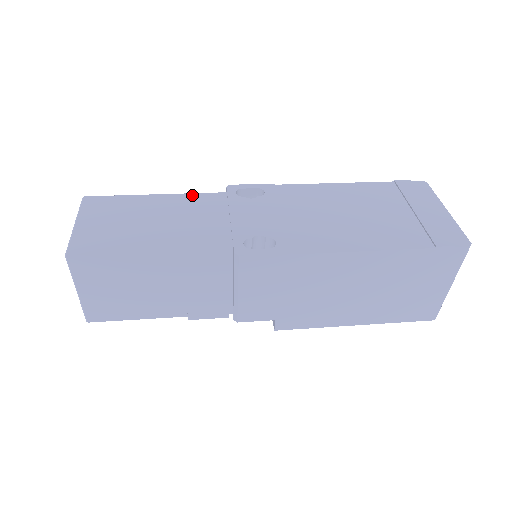
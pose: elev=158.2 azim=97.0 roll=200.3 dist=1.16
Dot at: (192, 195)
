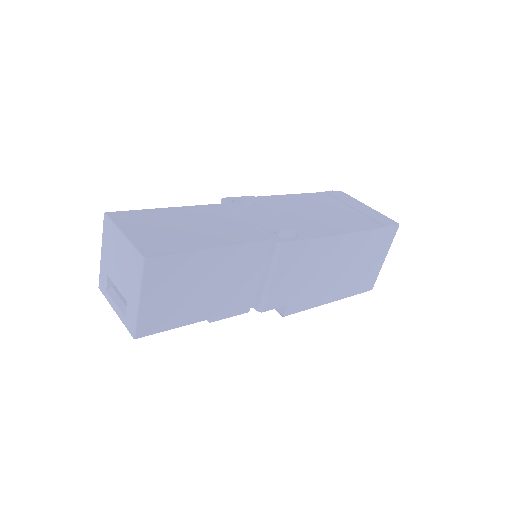
Dot at: (201, 206)
